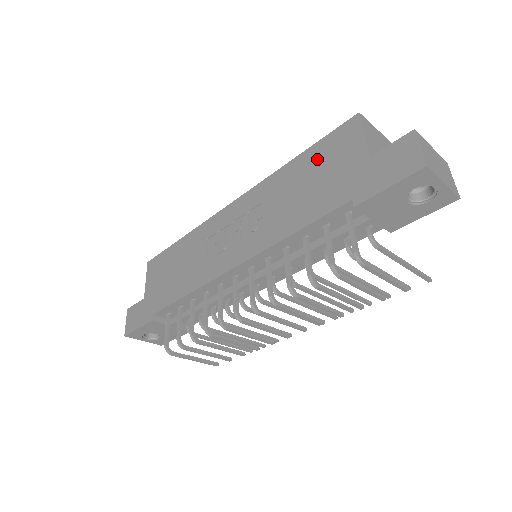
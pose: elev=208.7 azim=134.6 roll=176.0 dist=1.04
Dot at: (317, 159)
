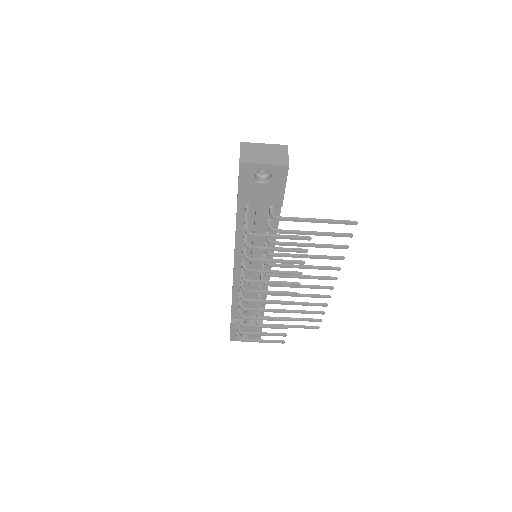
Dot at: occluded
